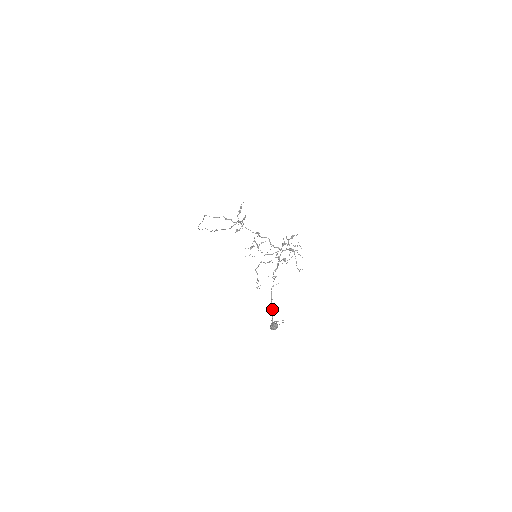
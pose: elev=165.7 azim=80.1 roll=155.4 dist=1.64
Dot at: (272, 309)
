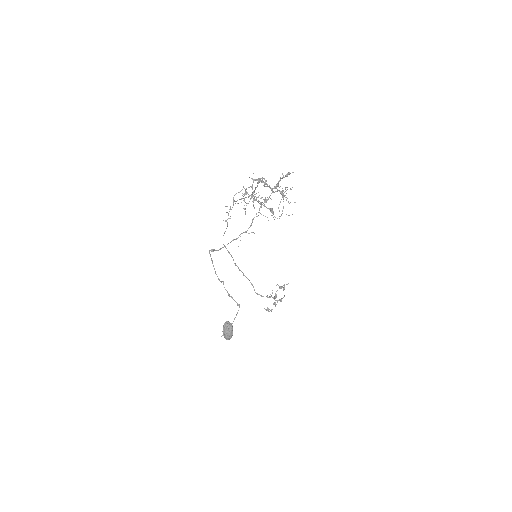
Dot at: occluded
